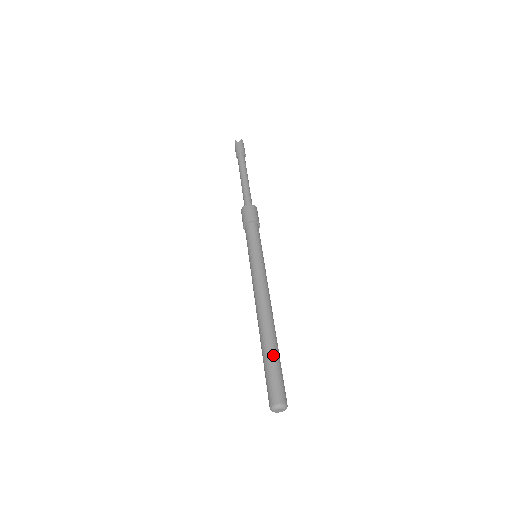
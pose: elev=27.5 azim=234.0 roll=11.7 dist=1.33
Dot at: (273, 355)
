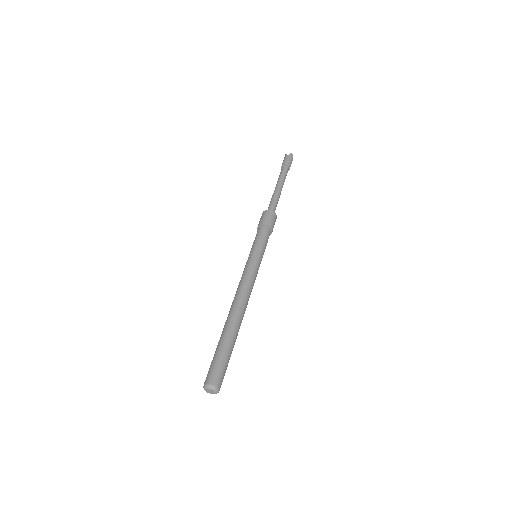
Dot at: (225, 342)
